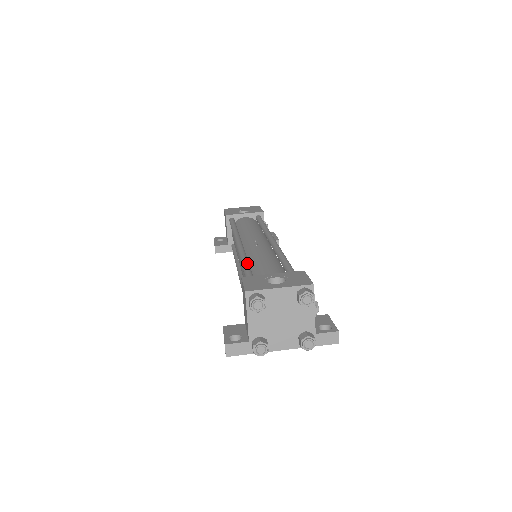
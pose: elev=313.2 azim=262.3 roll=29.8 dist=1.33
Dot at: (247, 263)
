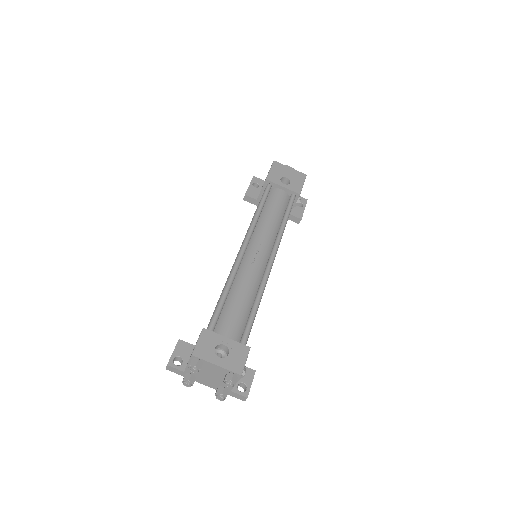
Dot at: (225, 296)
